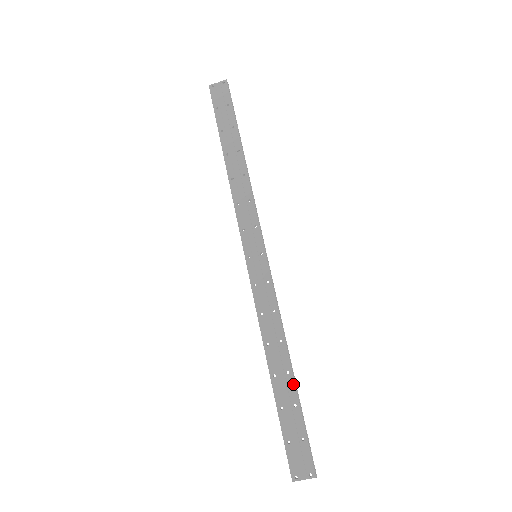
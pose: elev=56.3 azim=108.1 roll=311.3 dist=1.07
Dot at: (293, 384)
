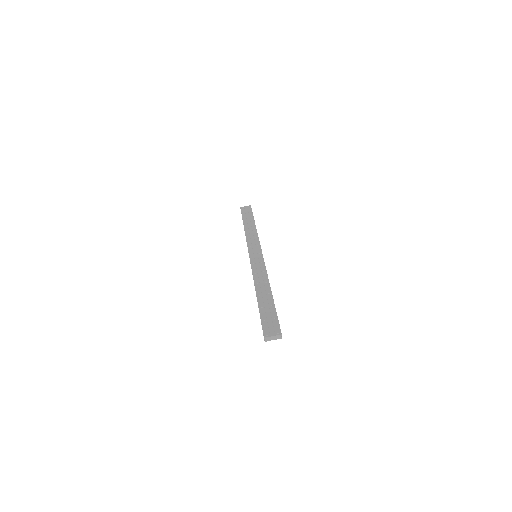
Dot at: (271, 297)
